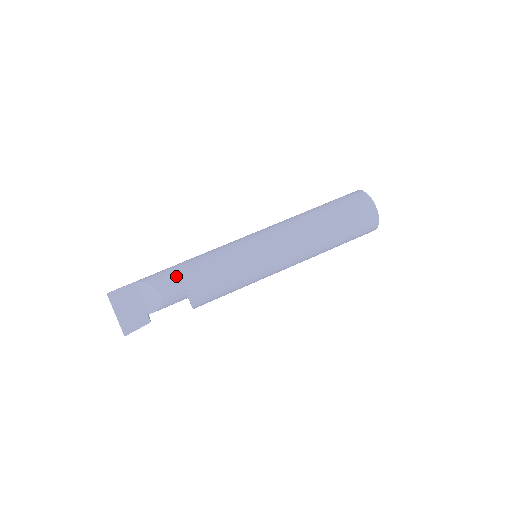
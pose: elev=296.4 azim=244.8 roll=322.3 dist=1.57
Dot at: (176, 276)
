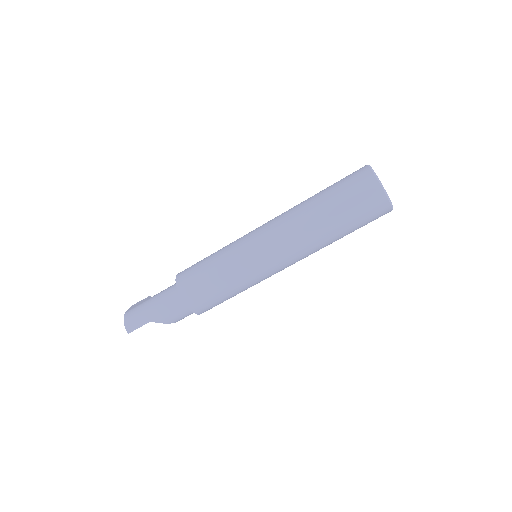
Dot at: (191, 313)
